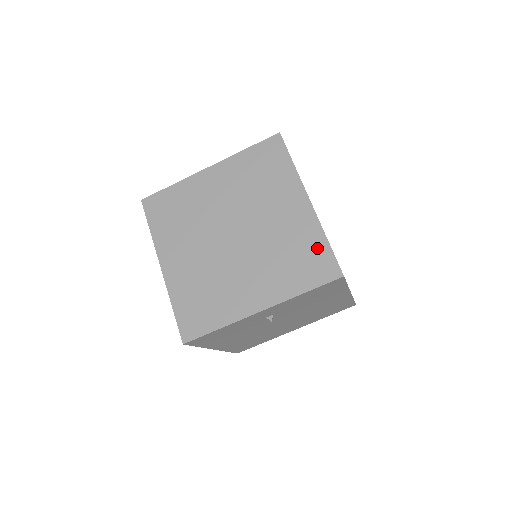
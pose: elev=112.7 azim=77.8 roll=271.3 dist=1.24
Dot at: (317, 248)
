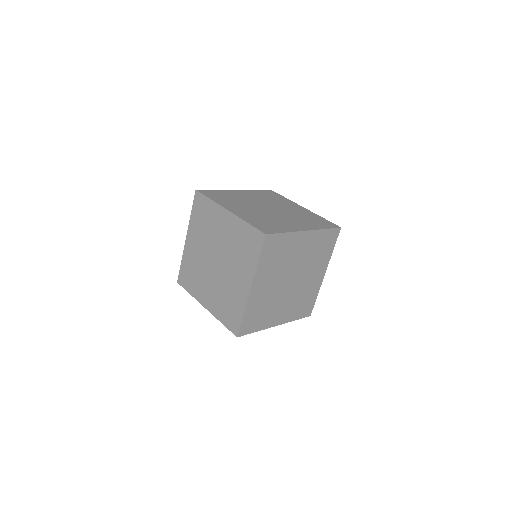
Dot at: (237, 313)
